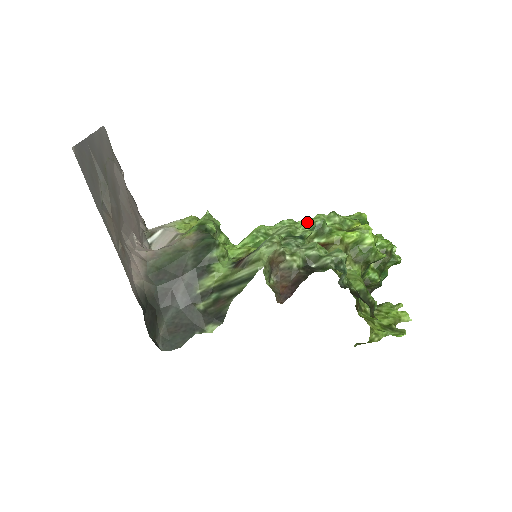
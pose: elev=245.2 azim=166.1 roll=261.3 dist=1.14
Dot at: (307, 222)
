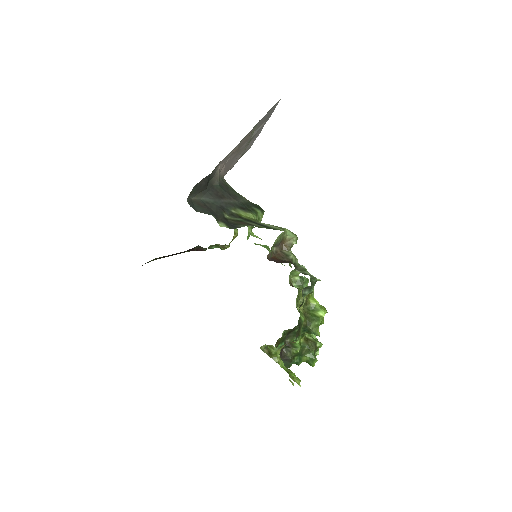
Dot at: occluded
